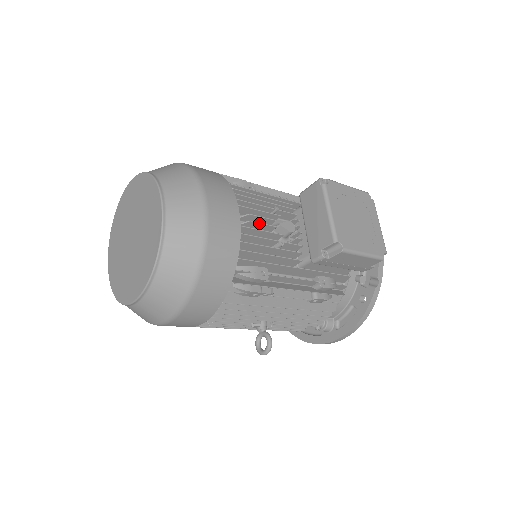
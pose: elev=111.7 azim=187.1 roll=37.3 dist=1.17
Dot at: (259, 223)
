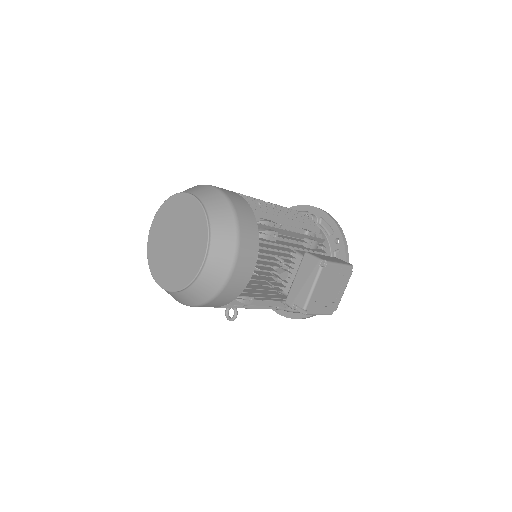
Dot at: occluded
